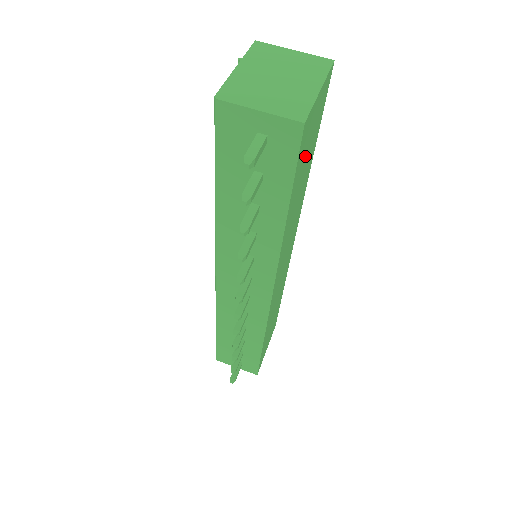
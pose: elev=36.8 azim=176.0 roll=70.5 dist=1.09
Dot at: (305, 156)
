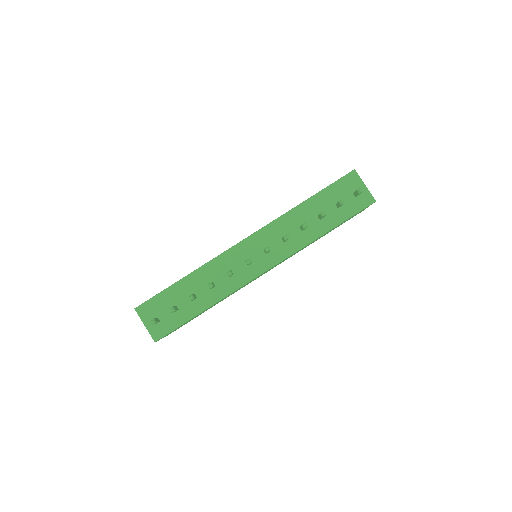
Dot at: occluded
